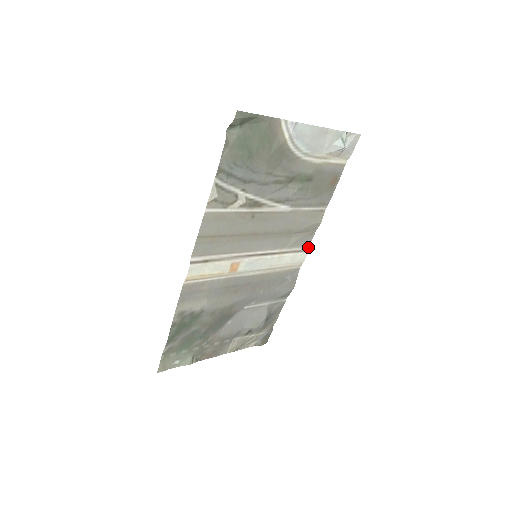
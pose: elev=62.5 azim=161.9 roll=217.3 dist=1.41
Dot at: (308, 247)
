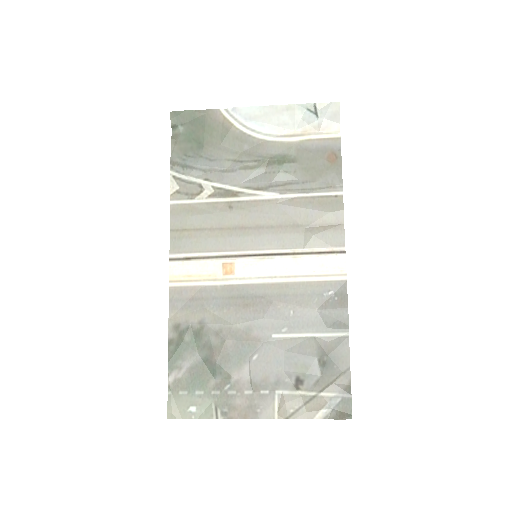
Dot at: (344, 248)
